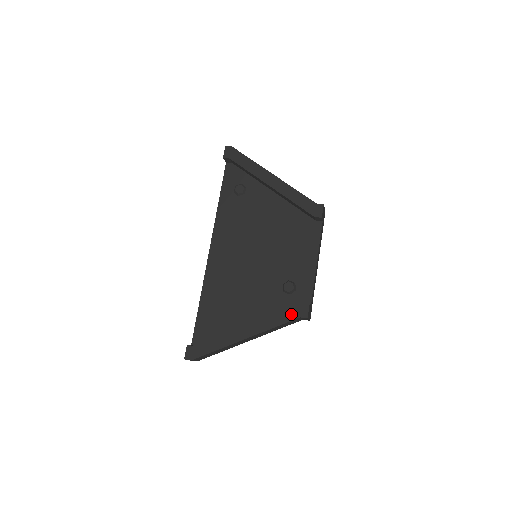
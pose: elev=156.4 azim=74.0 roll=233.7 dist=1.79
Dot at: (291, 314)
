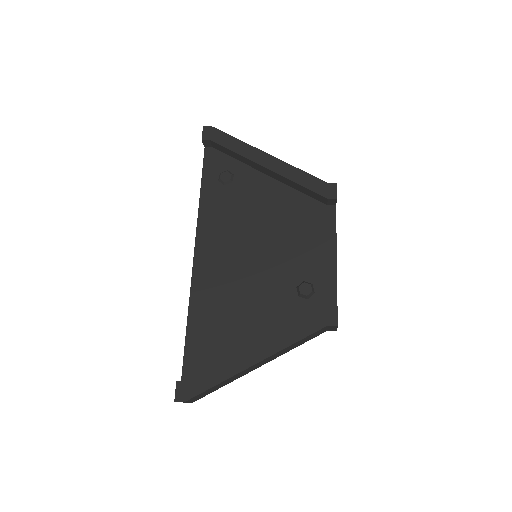
Dot at: (315, 322)
